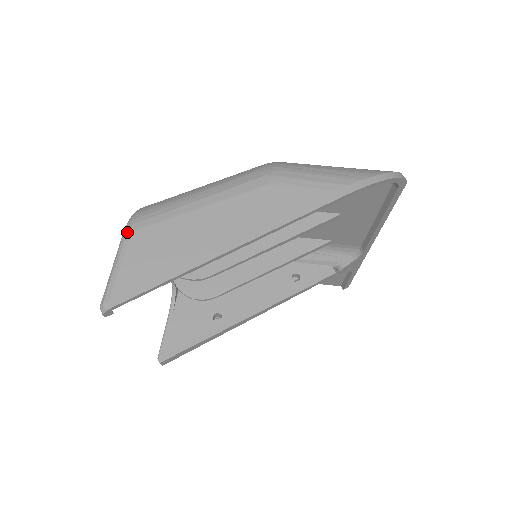
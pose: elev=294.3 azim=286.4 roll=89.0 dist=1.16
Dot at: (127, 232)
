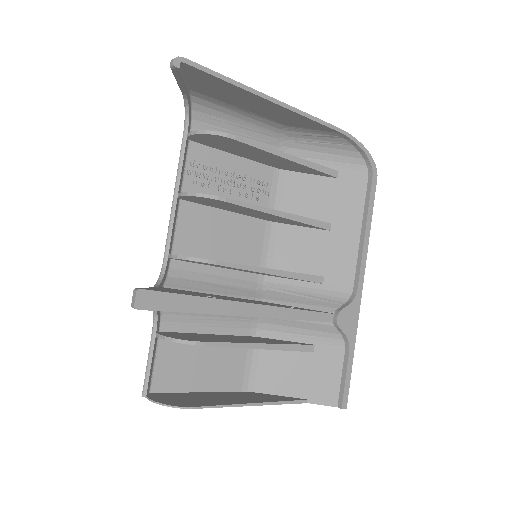
Dot at: occluded
